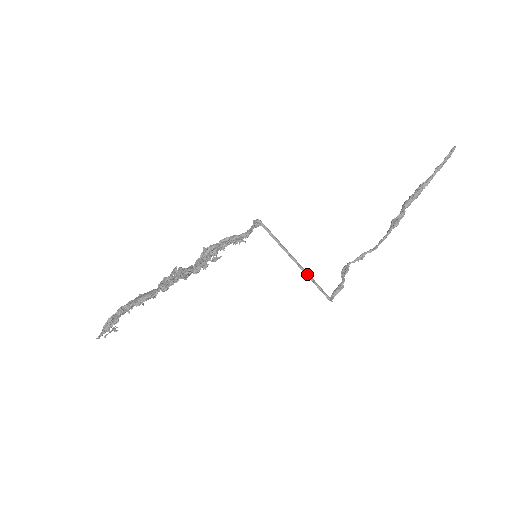
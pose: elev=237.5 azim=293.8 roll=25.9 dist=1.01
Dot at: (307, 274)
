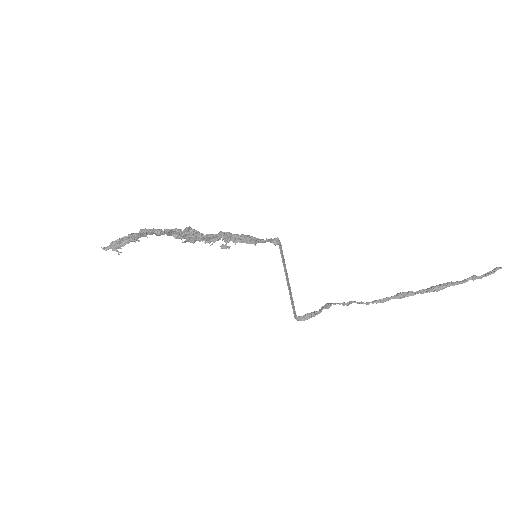
Dot at: (289, 288)
